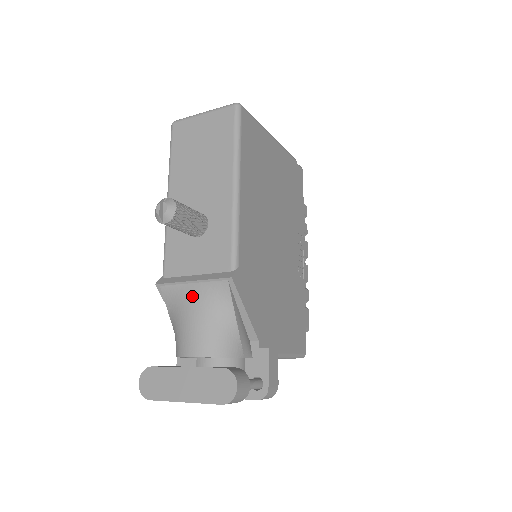
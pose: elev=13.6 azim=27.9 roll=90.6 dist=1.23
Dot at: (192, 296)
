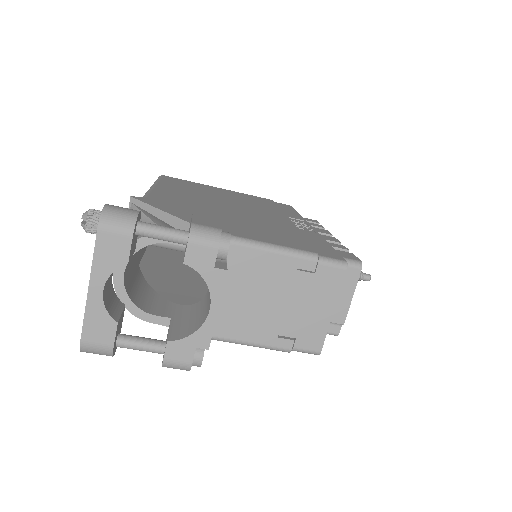
Dot at: occluded
